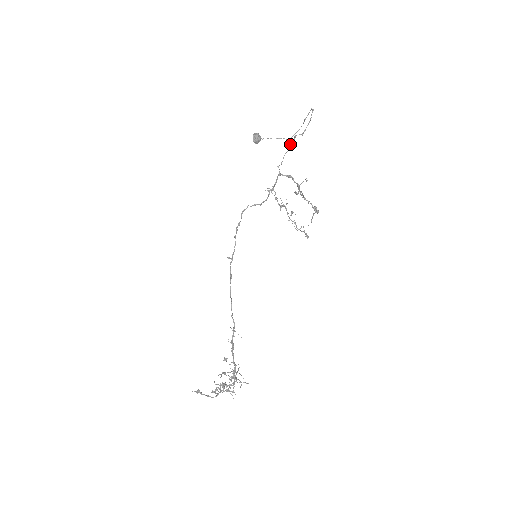
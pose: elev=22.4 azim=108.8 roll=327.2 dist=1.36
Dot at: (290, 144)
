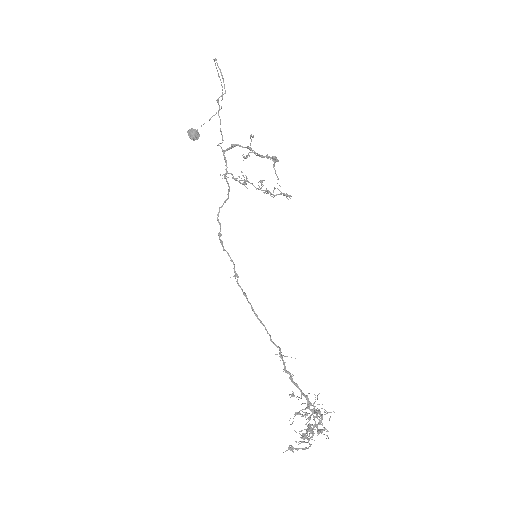
Dot at: occluded
